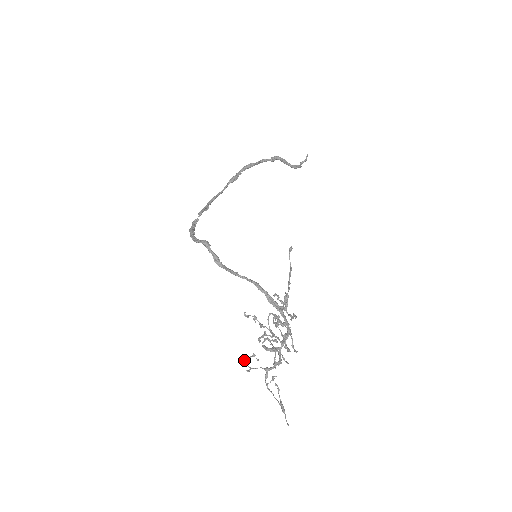
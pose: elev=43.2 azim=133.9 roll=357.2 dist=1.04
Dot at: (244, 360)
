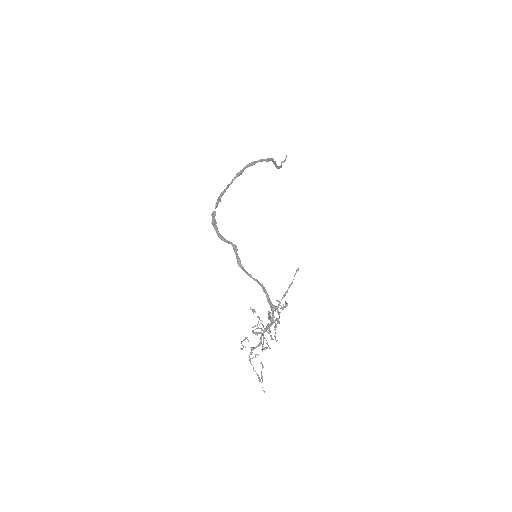
Dot at: (242, 341)
